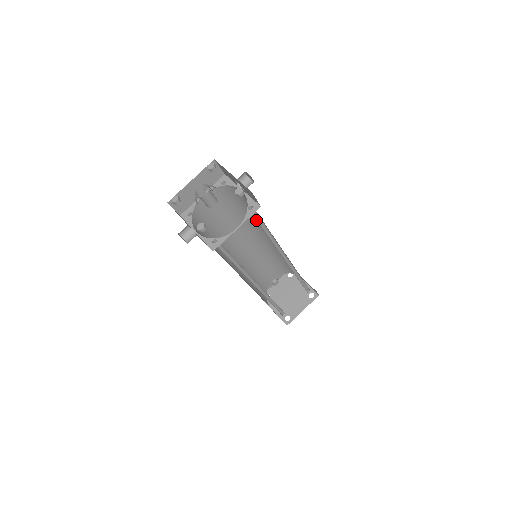
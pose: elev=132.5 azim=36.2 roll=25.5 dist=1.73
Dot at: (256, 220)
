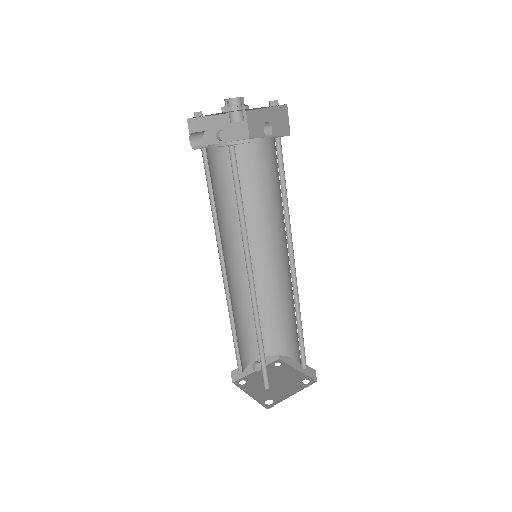
Dot at: (278, 164)
